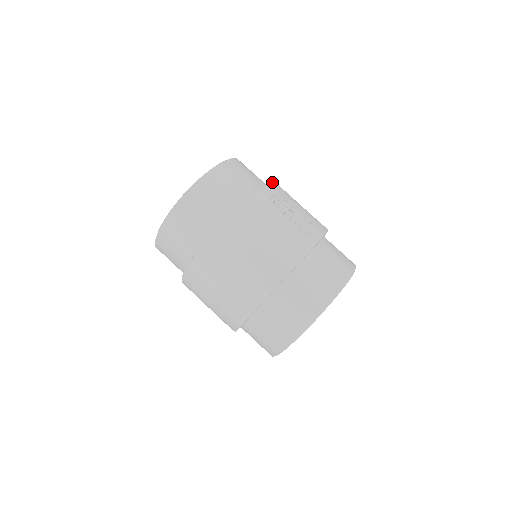
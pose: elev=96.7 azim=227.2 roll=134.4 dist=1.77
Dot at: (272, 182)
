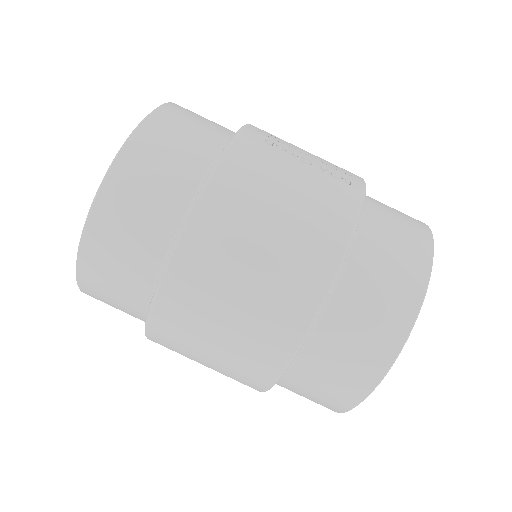
Dot at: occluded
